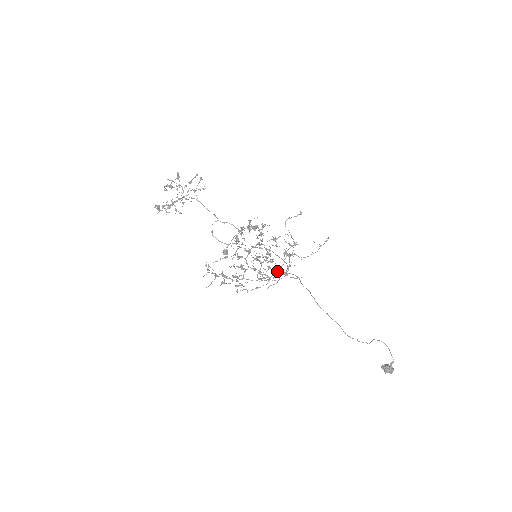
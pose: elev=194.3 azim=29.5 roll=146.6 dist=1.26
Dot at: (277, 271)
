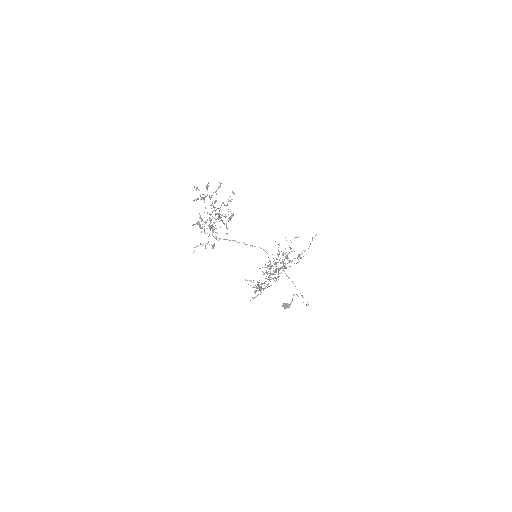
Dot at: occluded
